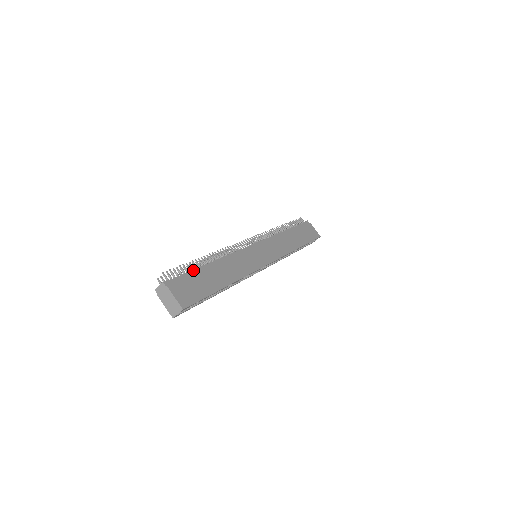
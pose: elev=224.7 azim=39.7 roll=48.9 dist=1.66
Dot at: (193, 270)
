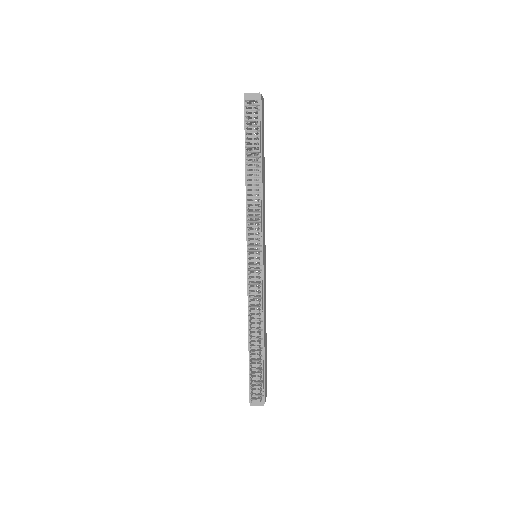
Dot at: (263, 368)
